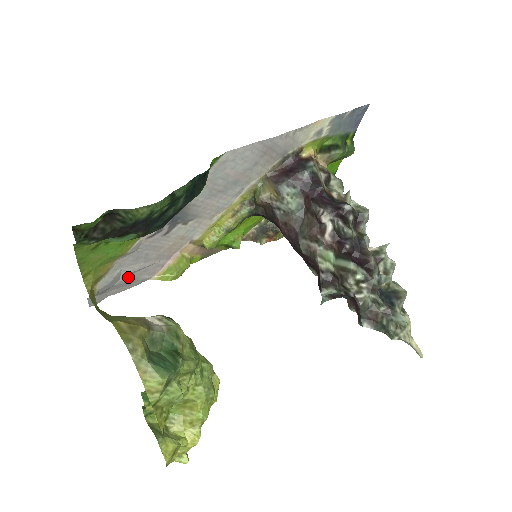
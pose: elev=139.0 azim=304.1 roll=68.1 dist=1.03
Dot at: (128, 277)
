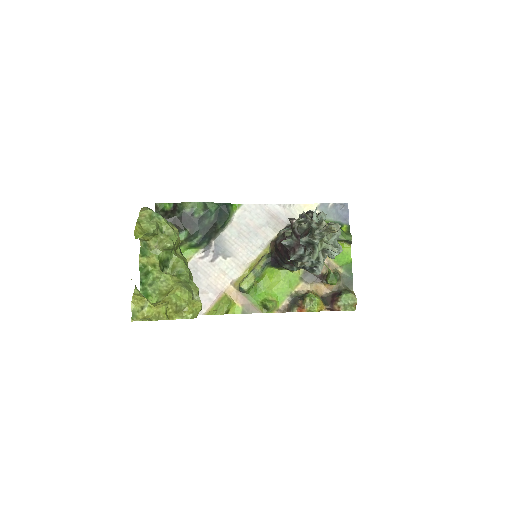
Dot at: occluded
